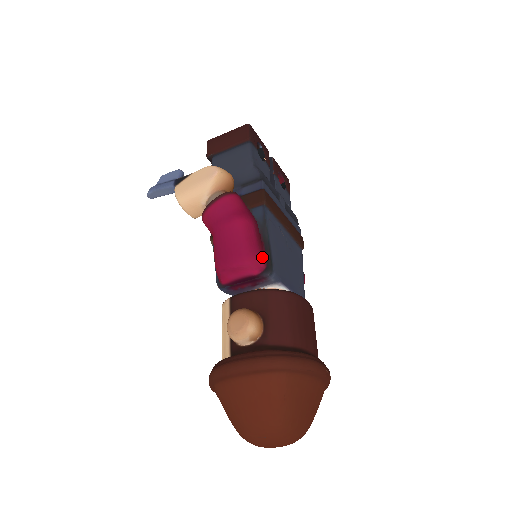
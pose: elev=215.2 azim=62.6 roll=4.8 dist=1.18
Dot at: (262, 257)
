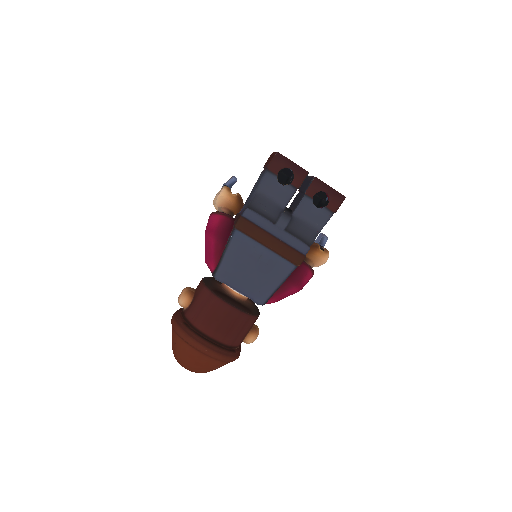
Dot at: (214, 264)
